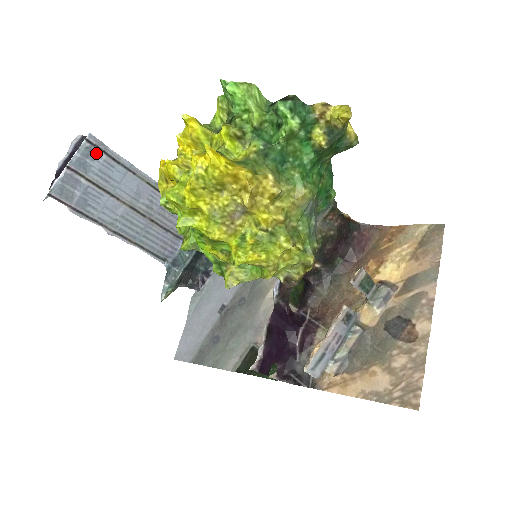
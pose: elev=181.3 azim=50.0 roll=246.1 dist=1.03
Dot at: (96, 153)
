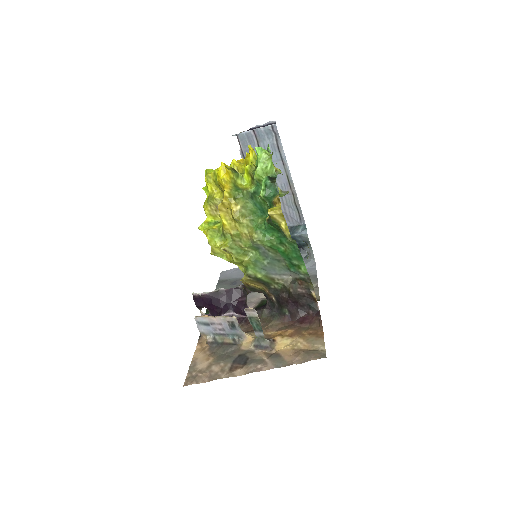
Dot at: (273, 136)
